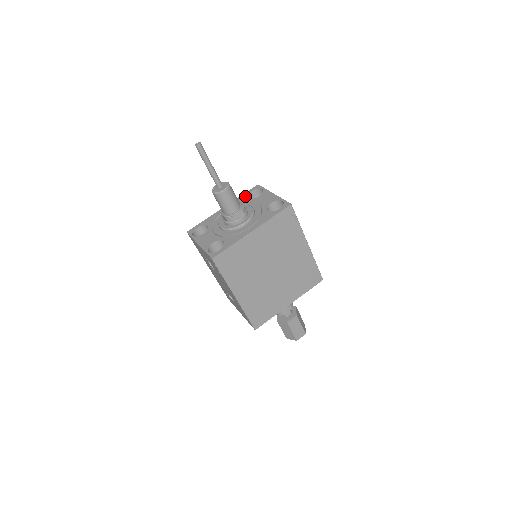
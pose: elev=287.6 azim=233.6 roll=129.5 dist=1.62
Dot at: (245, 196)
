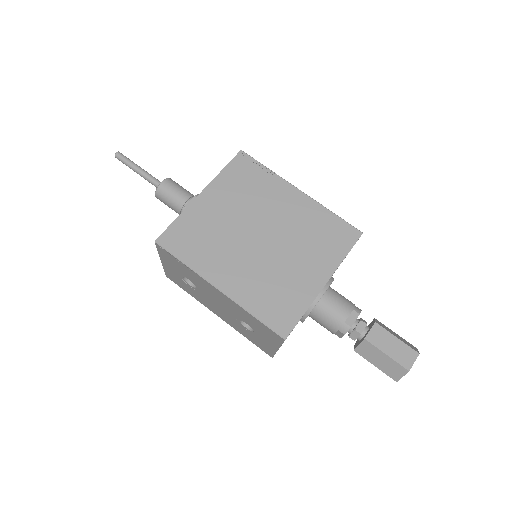
Dot at: occluded
